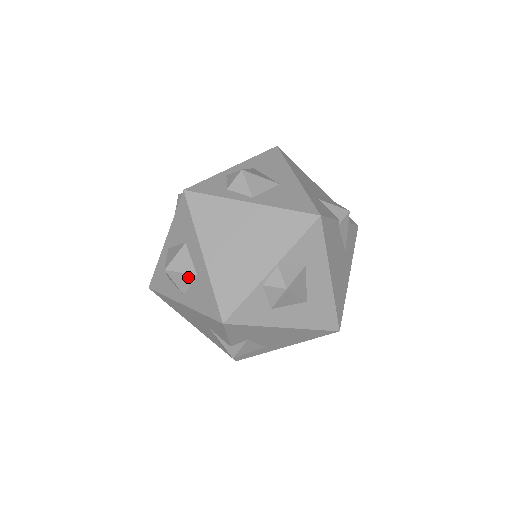
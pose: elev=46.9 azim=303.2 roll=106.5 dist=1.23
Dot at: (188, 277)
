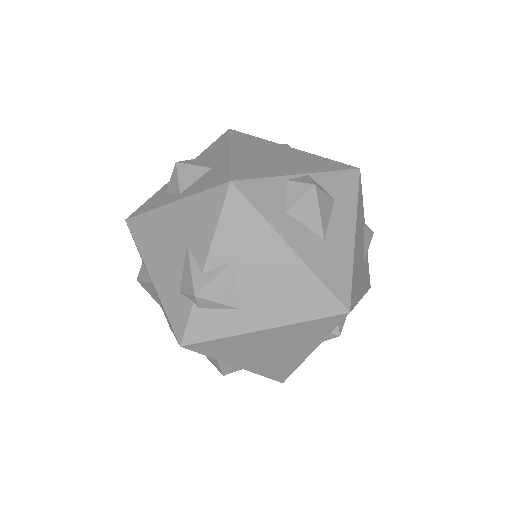
Dot at: (200, 171)
